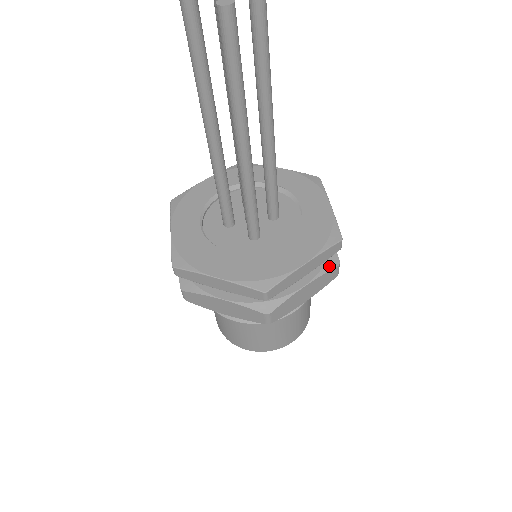
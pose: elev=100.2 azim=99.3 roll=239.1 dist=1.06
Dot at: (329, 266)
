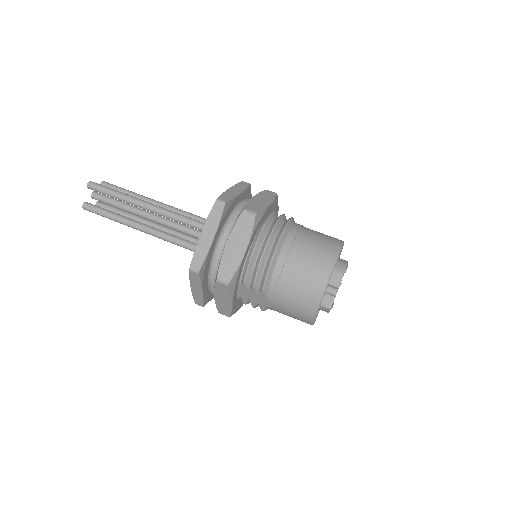
Dot at: occluded
